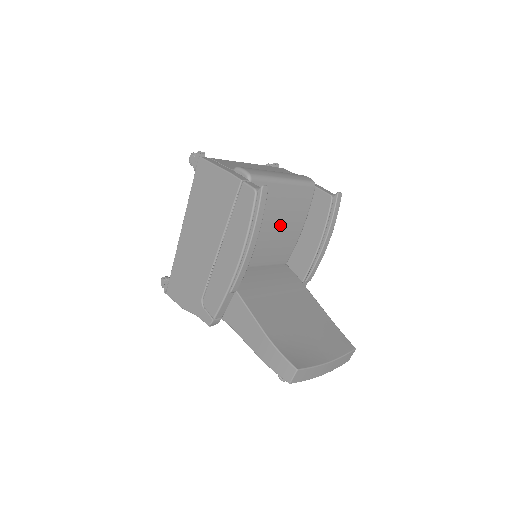
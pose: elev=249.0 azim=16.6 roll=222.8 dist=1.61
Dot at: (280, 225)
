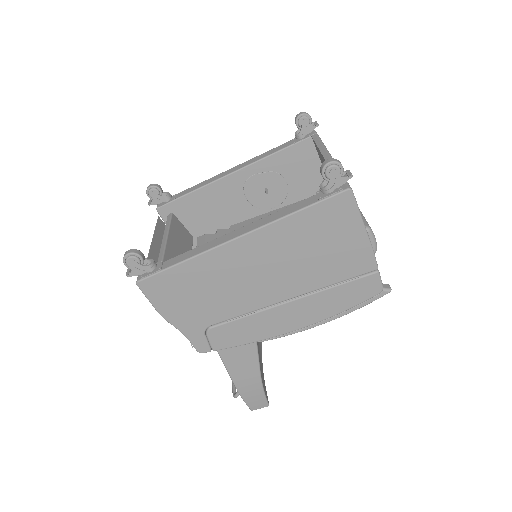
Dot at: occluded
